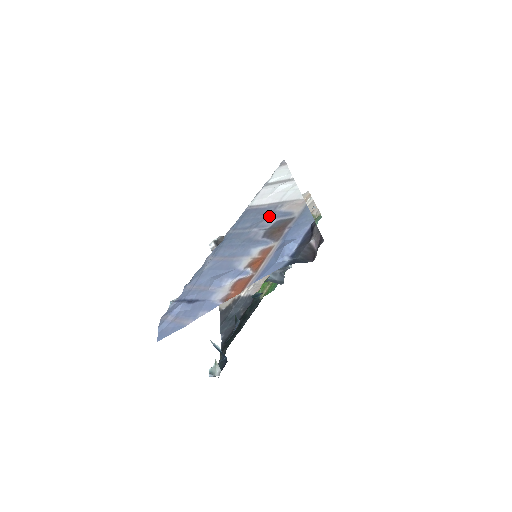
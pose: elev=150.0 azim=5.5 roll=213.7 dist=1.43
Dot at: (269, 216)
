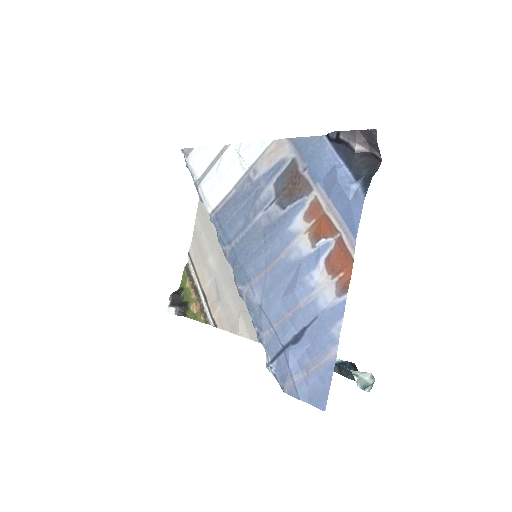
Dot at: (256, 191)
